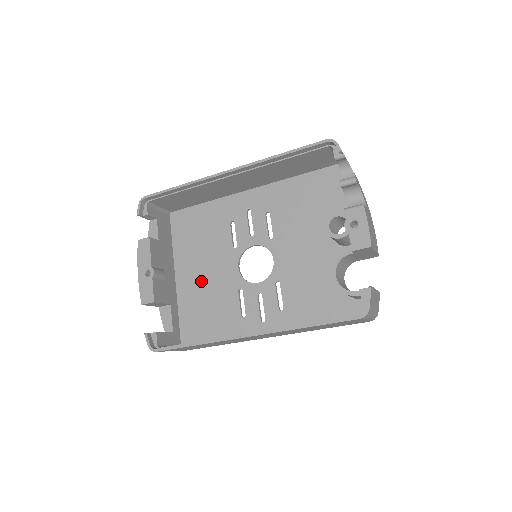
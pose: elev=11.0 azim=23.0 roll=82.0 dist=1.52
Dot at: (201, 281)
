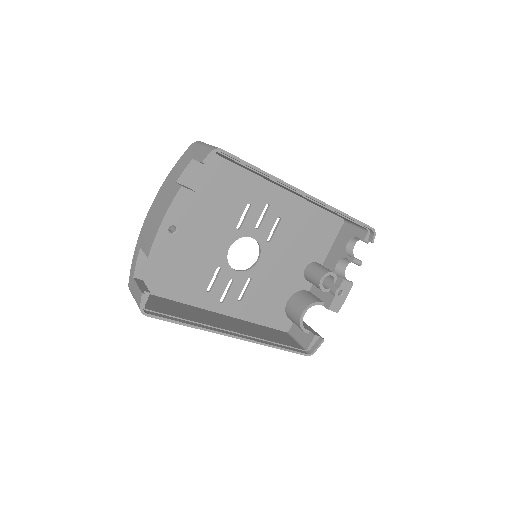
Dot at: (190, 239)
